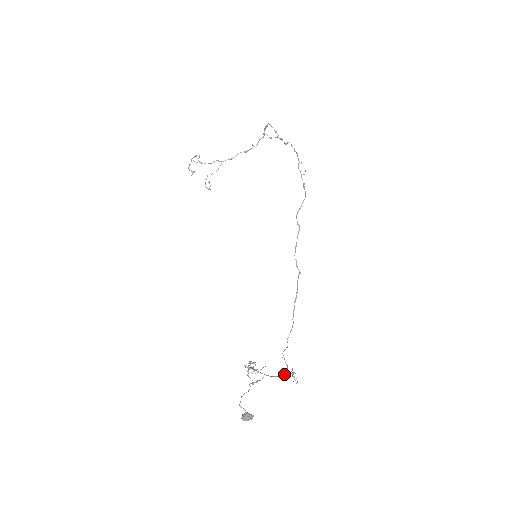
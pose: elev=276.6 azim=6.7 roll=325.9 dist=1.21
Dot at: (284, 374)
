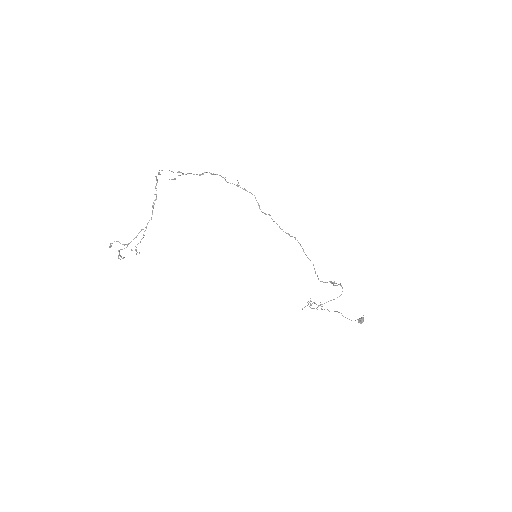
Dot at: (342, 287)
